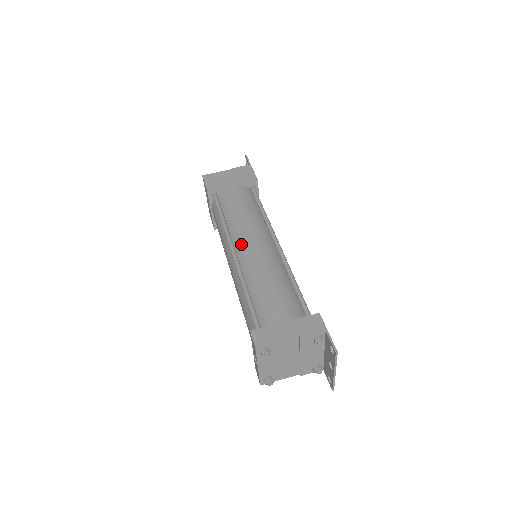
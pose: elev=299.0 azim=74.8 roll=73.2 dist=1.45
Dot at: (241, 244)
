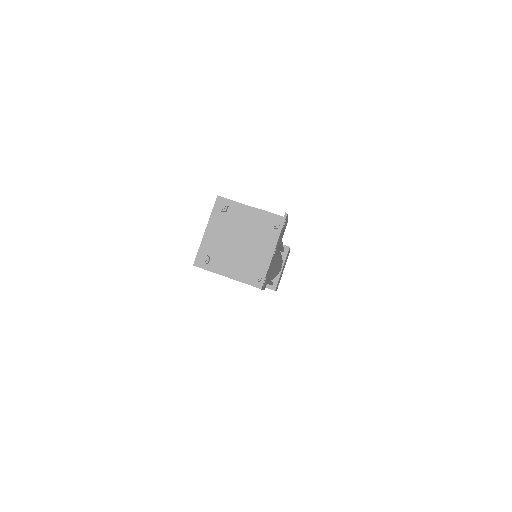
Dot at: occluded
